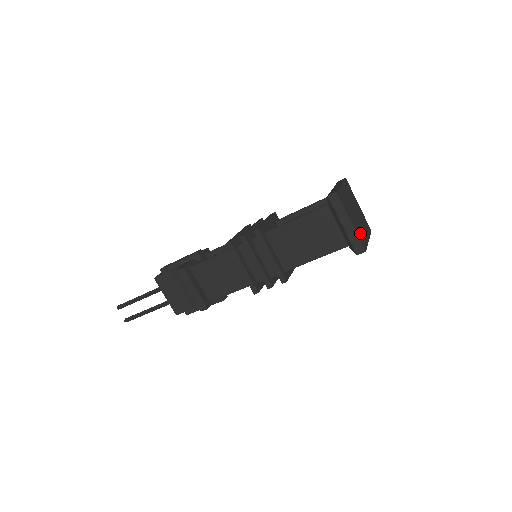
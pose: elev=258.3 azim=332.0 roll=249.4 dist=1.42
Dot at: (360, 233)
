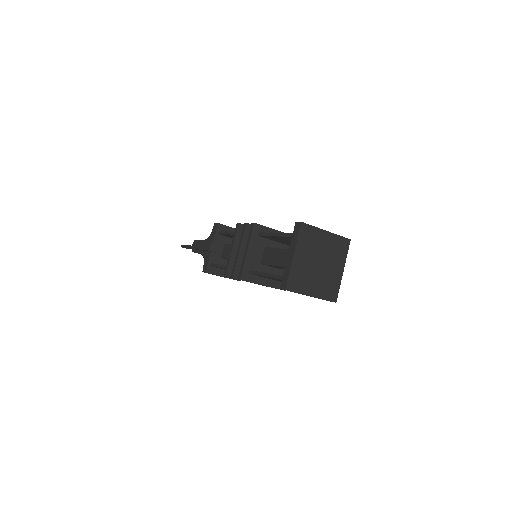
Dot at: (327, 287)
